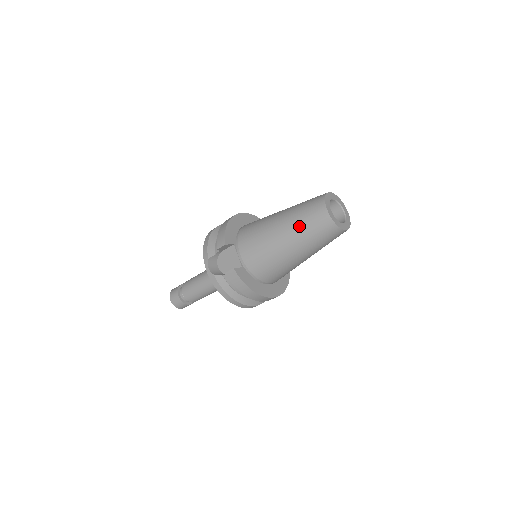
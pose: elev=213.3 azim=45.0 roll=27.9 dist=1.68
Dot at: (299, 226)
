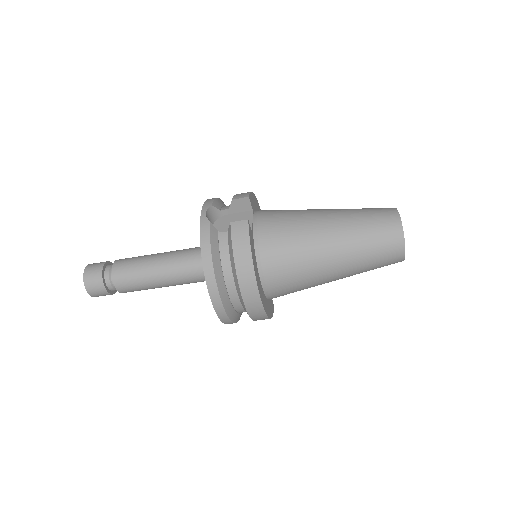
Dot at: (356, 217)
